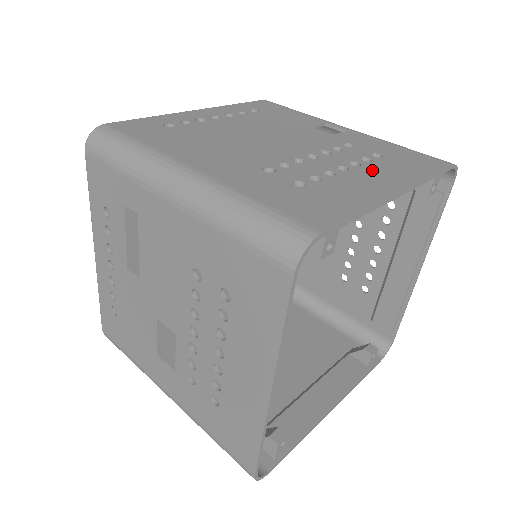
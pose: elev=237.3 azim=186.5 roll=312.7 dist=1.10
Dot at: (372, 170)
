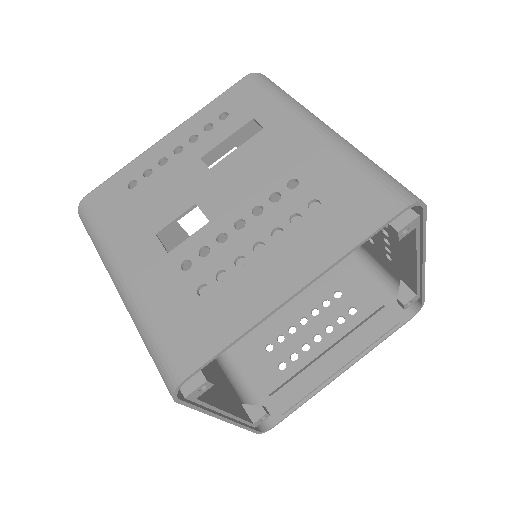
Dot at: occluded
